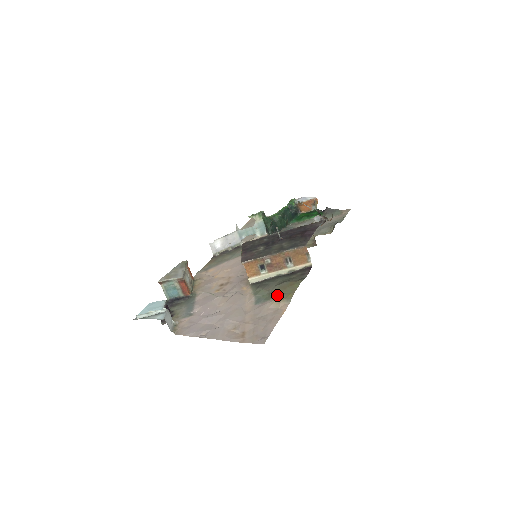
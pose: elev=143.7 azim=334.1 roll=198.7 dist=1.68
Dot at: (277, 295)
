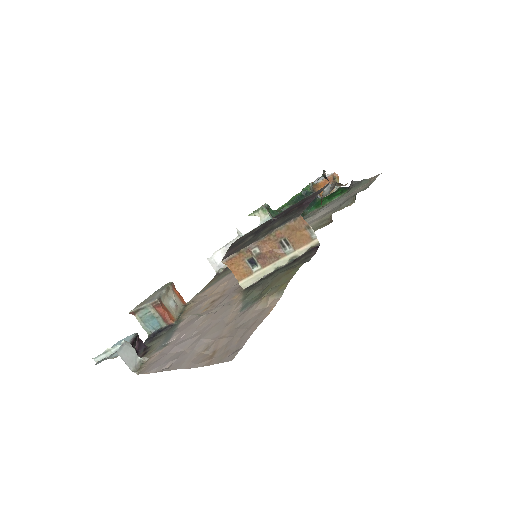
Dot at: (267, 291)
